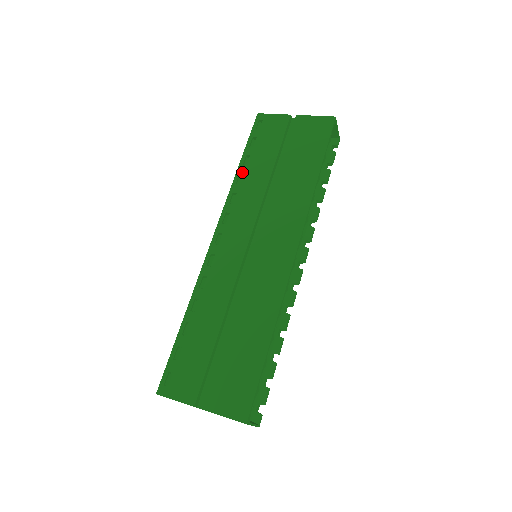
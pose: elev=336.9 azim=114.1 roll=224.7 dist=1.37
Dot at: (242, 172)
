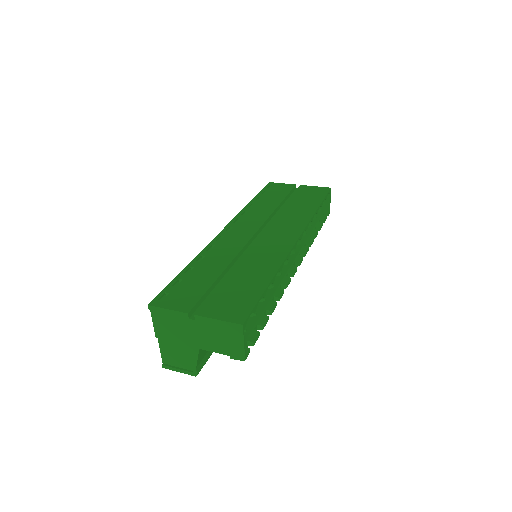
Dot at: (254, 203)
